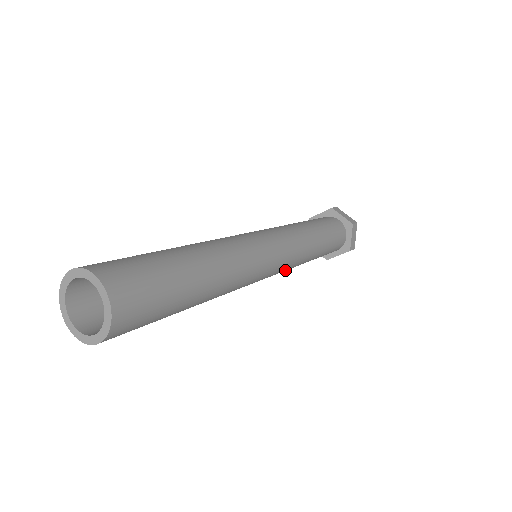
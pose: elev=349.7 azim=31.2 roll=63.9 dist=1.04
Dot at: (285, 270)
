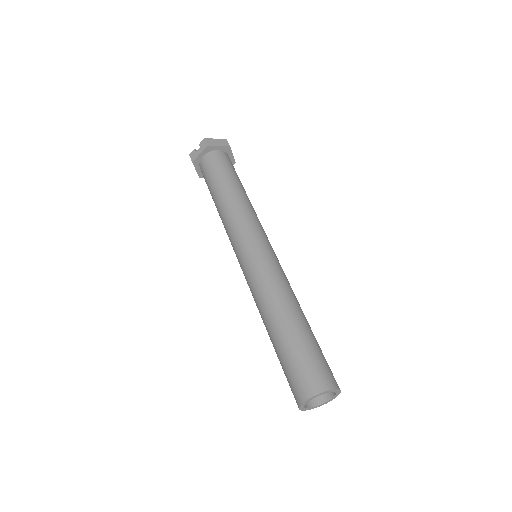
Dot at: occluded
